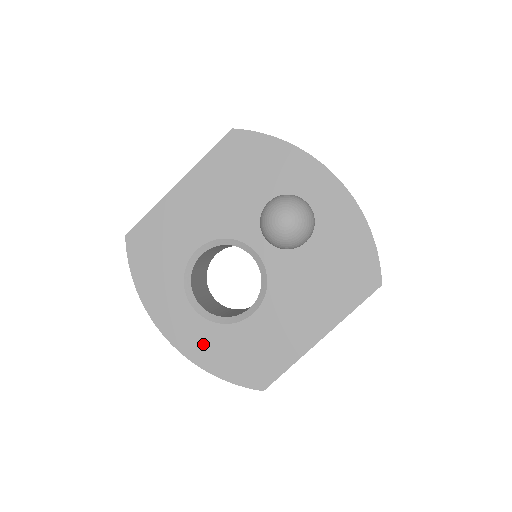
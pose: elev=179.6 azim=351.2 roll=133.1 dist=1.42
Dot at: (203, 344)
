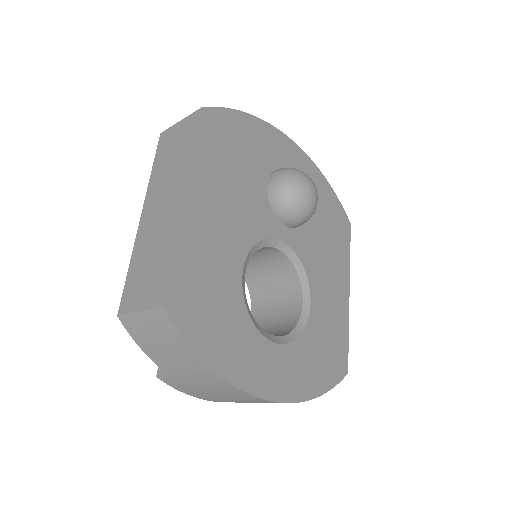
Dot at: (298, 373)
